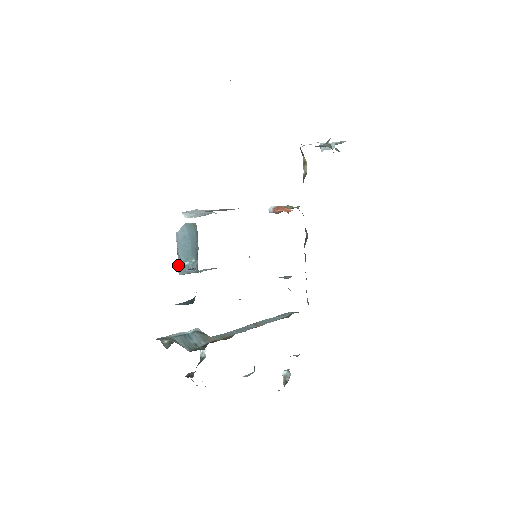
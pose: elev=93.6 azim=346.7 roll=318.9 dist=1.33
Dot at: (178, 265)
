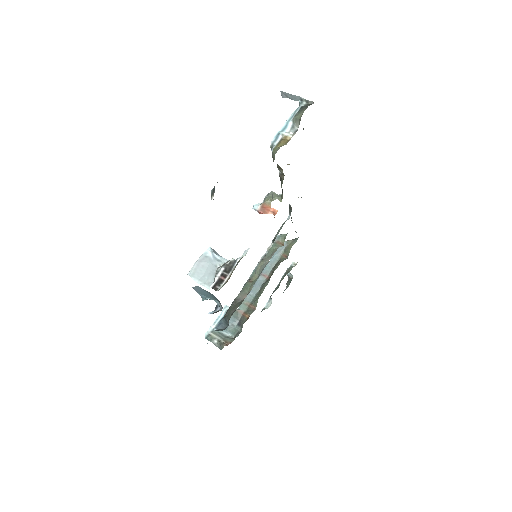
Dot at: occluded
